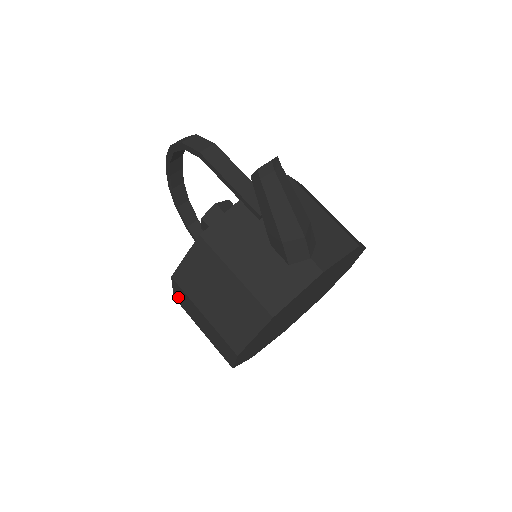
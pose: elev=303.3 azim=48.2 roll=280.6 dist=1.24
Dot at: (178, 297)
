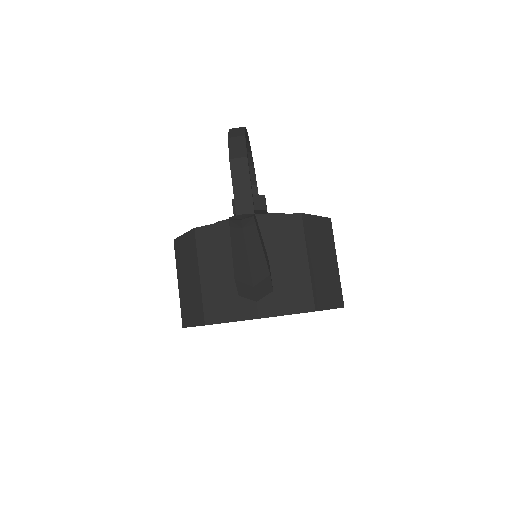
Dot at: occluded
